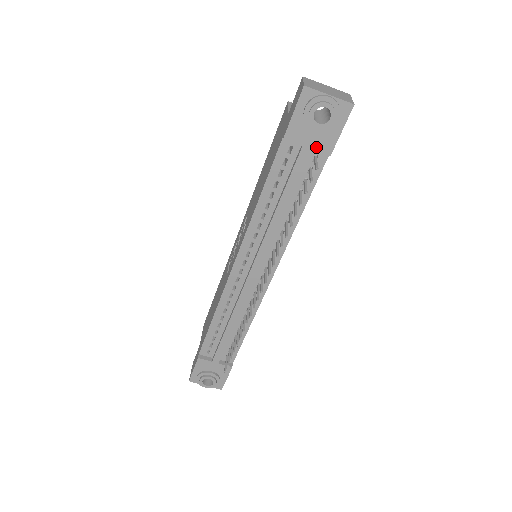
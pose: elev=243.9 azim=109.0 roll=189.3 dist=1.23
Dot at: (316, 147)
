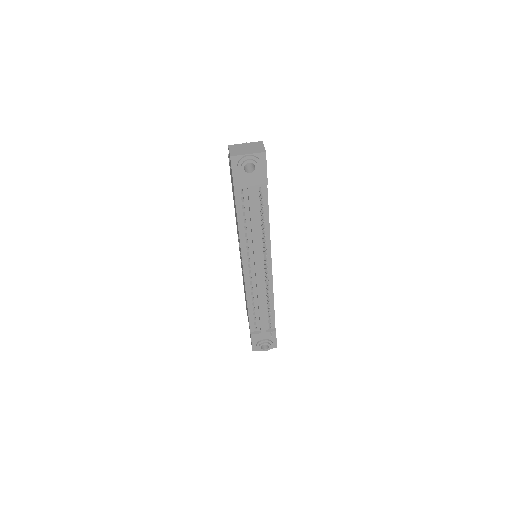
Dot at: (256, 184)
